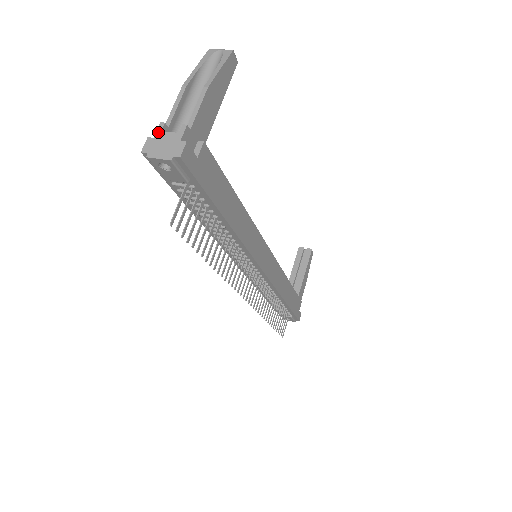
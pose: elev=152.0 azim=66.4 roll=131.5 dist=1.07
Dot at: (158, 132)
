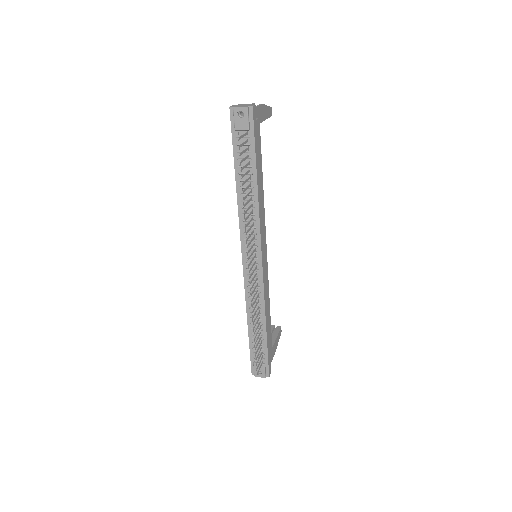
Dot at: (239, 104)
